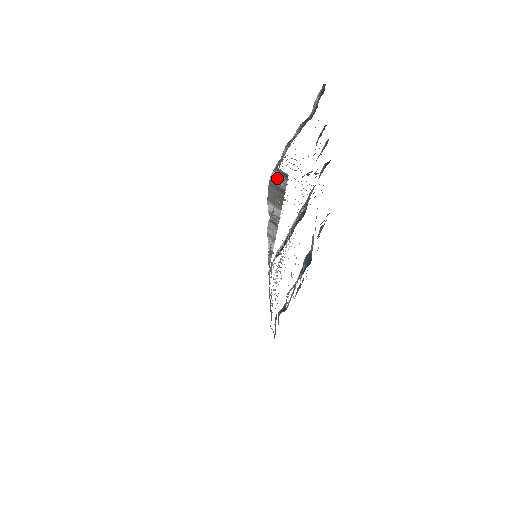
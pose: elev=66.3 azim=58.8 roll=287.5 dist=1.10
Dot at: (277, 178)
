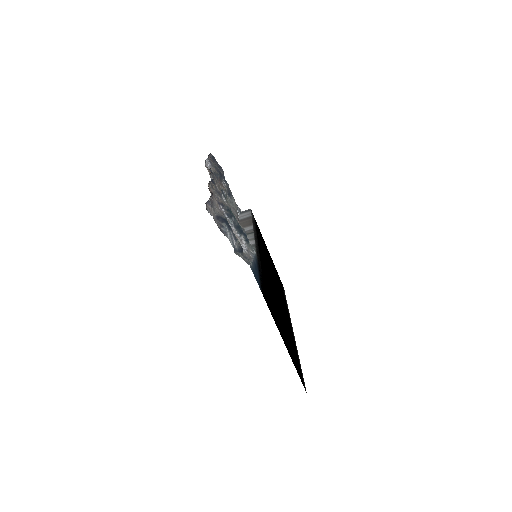
Dot at: (243, 216)
